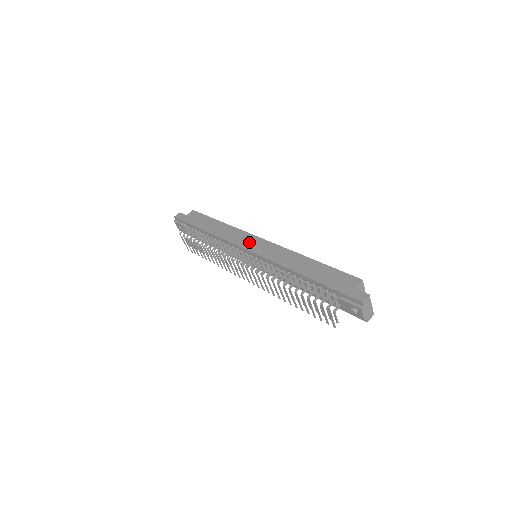
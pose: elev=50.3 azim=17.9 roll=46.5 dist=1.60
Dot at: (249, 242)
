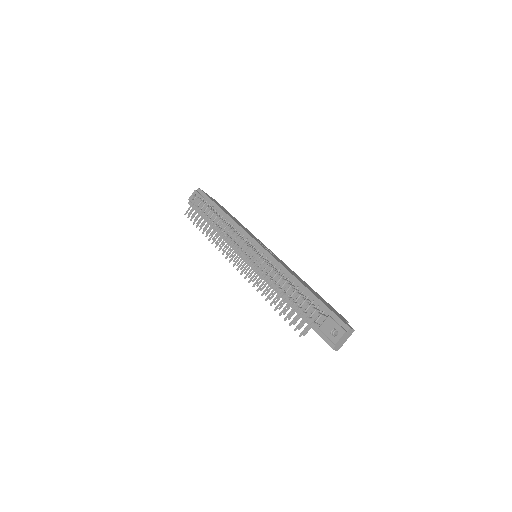
Dot at: (261, 243)
